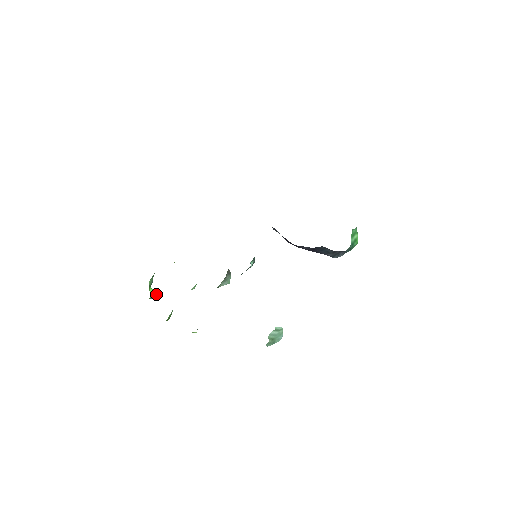
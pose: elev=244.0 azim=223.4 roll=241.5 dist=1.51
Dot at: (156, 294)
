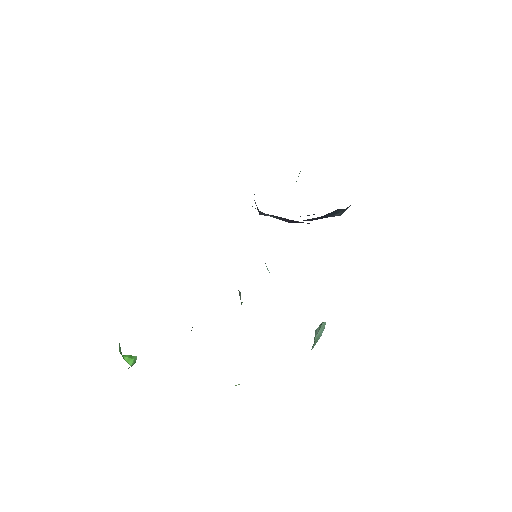
Dot at: (133, 359)
